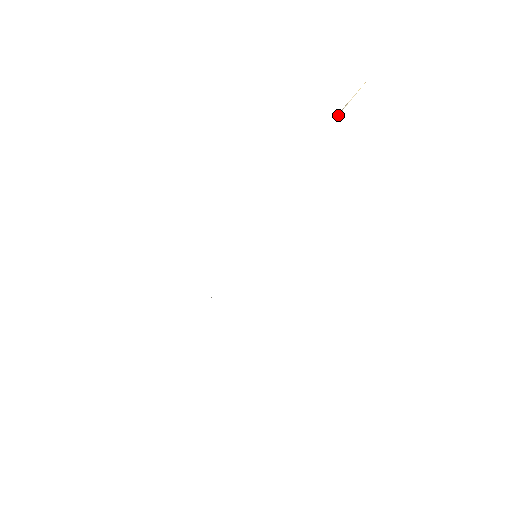
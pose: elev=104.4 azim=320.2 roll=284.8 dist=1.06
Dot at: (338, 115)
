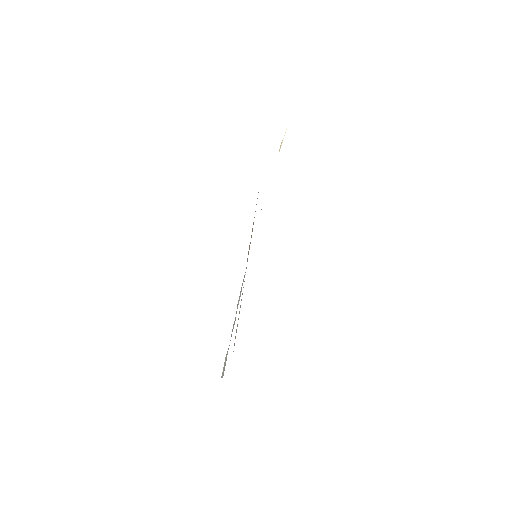
Dot at: (279, 151)
